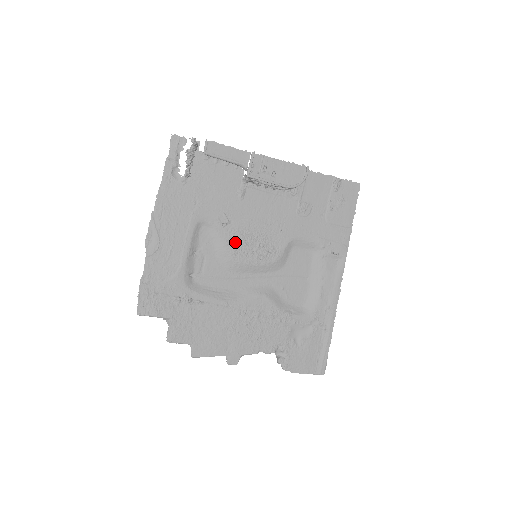
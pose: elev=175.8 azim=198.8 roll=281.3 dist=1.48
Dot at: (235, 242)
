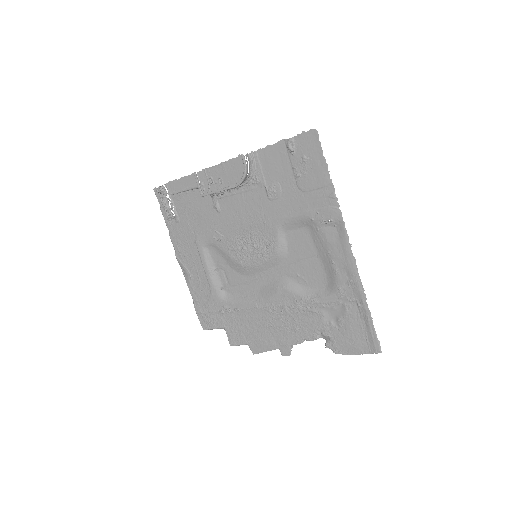
Dot at: (235, 251)
